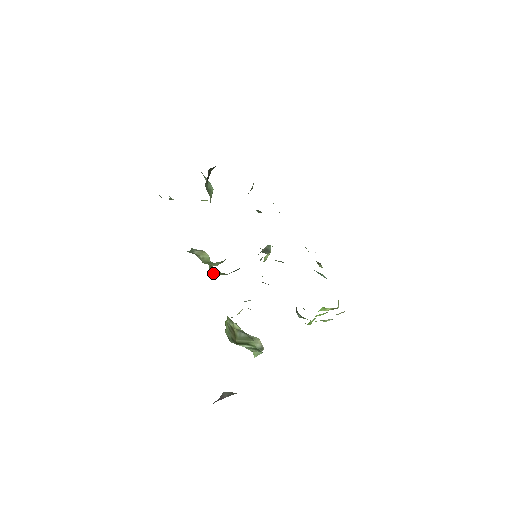
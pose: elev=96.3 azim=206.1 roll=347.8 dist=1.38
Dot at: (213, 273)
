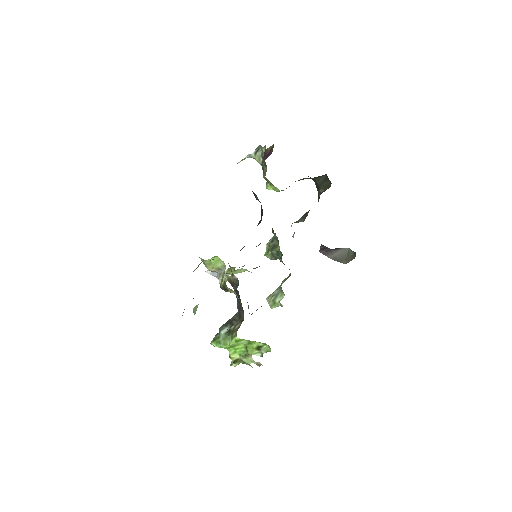
Dot at: occluded
